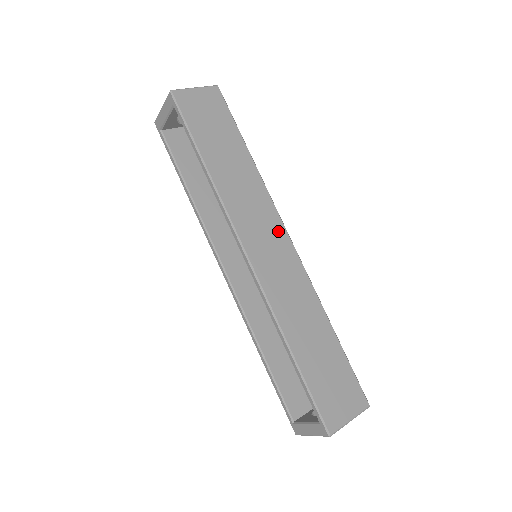
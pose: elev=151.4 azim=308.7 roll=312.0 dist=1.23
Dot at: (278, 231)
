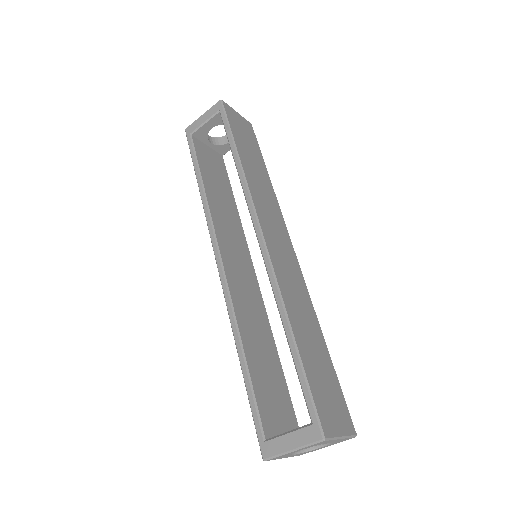
Dot at: (286, 237)
